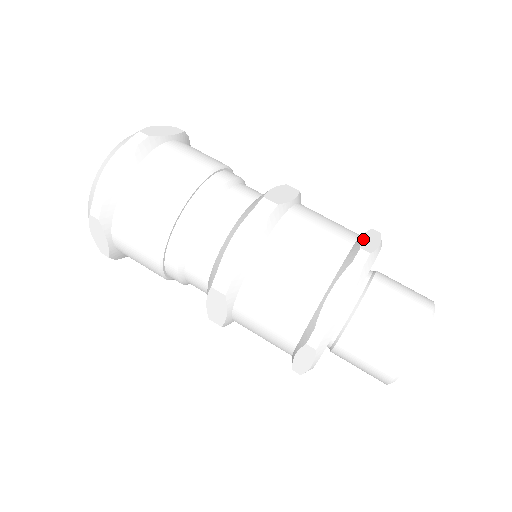
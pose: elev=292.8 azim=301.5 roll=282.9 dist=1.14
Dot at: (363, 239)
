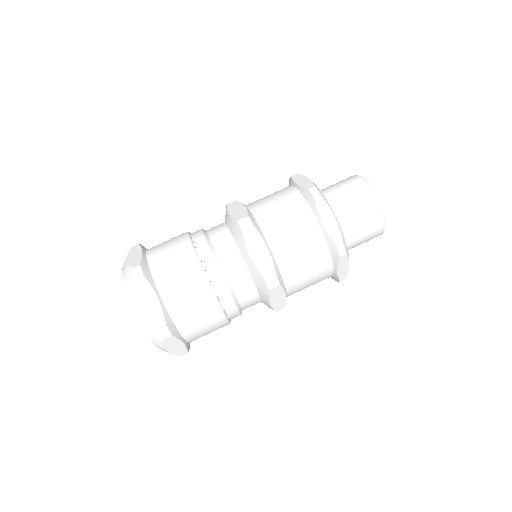
Dot at: (300, 185)
